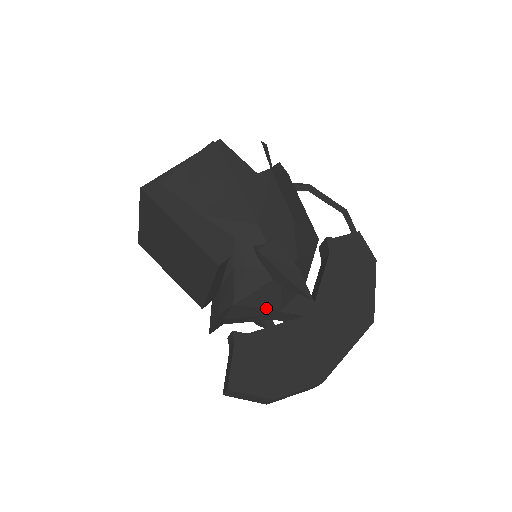
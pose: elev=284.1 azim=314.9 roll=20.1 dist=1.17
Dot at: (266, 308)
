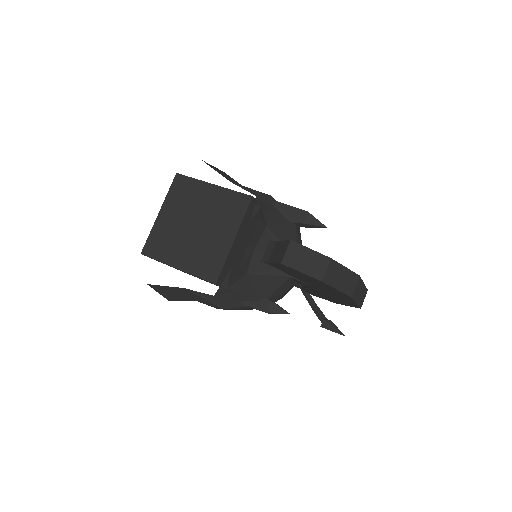
Dot at: occluded
